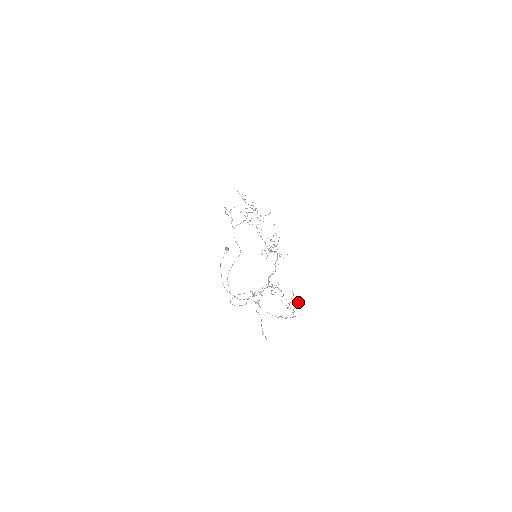
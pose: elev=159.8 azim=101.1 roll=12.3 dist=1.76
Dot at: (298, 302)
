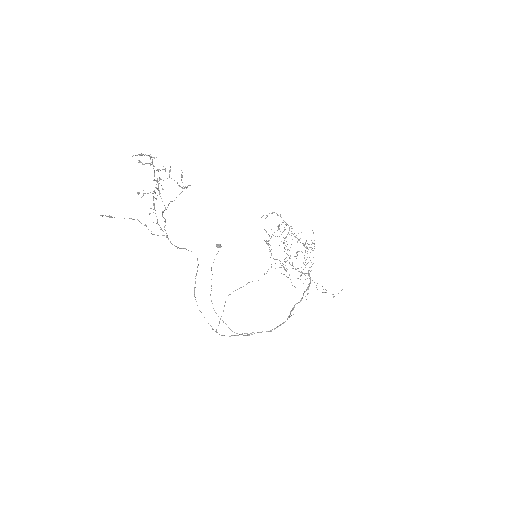
Dot at: (185, 186)
